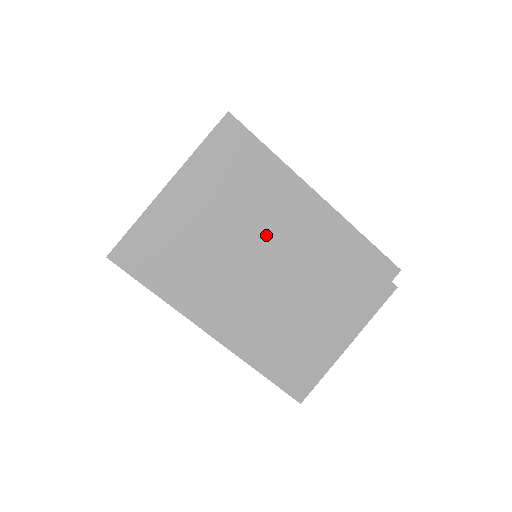
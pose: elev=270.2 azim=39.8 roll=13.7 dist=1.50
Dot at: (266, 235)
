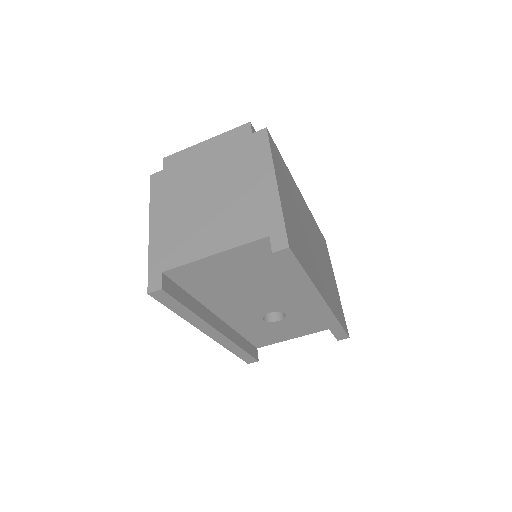
Dot at: (302, 214)
